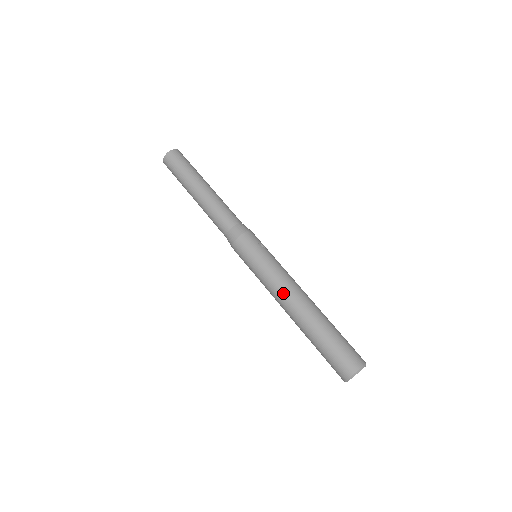
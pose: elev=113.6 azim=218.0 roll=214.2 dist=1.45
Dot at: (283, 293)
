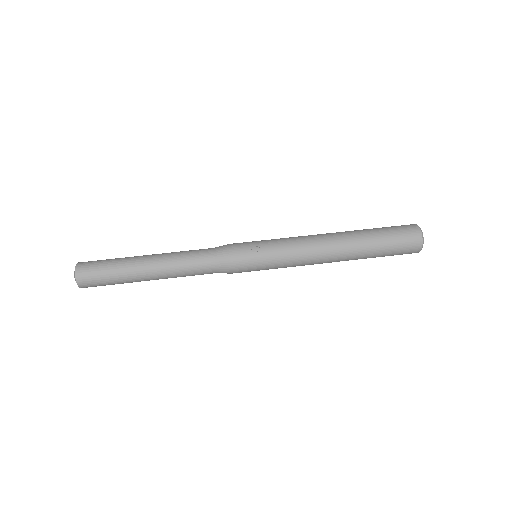
Dot at: (315, 260)
